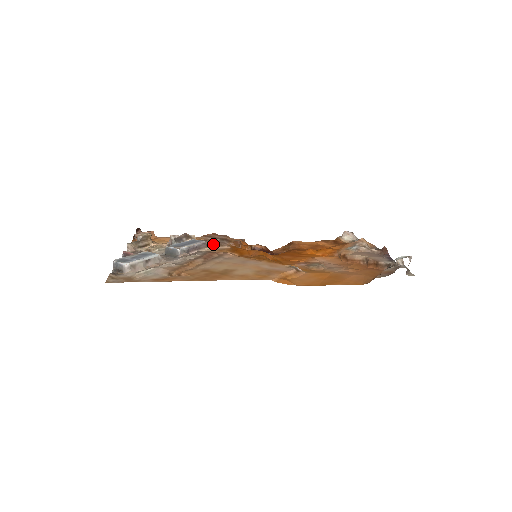
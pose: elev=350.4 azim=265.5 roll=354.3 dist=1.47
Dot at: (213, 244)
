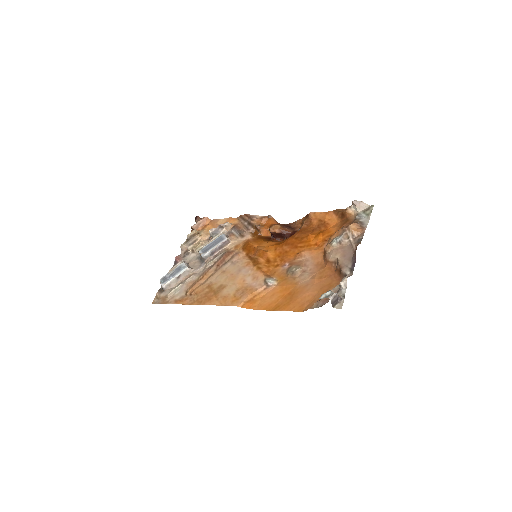
Dot at: (237, 235)
